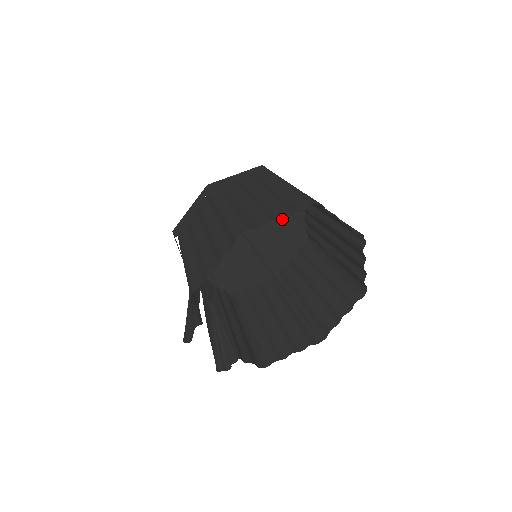
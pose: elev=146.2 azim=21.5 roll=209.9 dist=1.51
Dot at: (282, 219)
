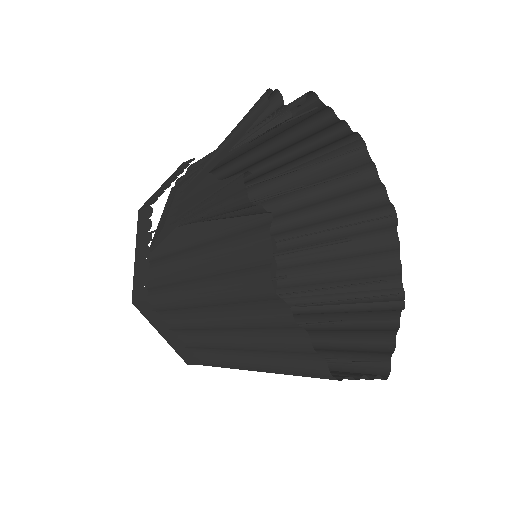
Dot at: occluded
